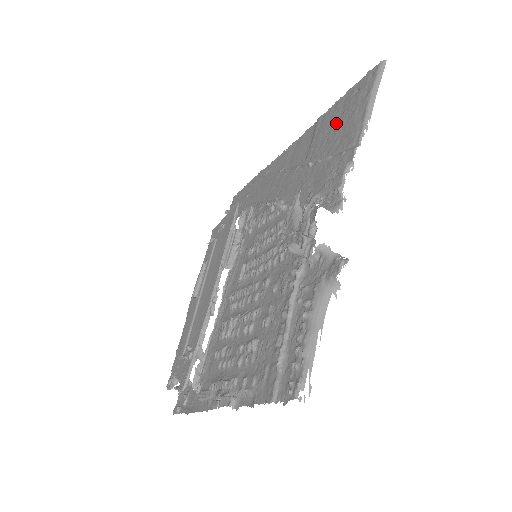
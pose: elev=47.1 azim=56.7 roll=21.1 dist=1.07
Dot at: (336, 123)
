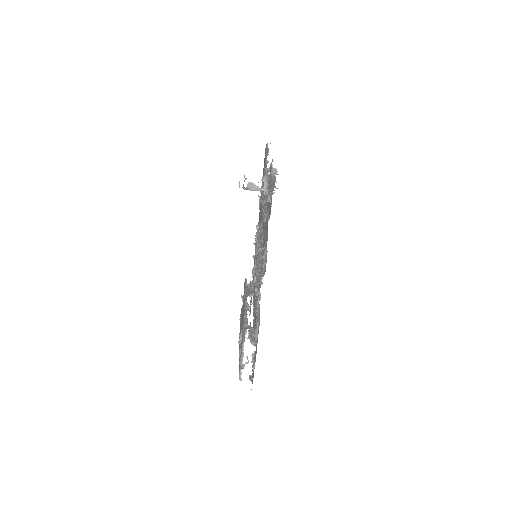
Dot at: occluded
